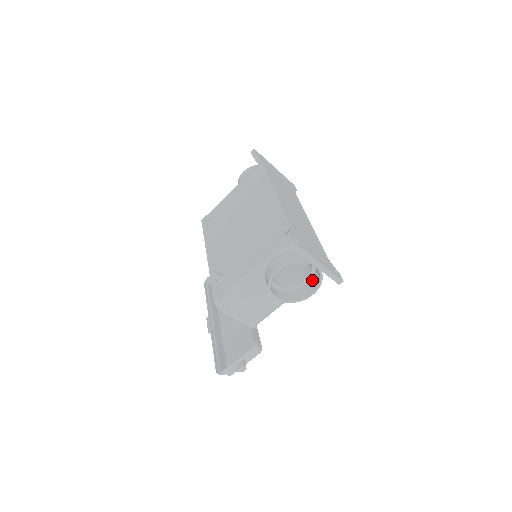
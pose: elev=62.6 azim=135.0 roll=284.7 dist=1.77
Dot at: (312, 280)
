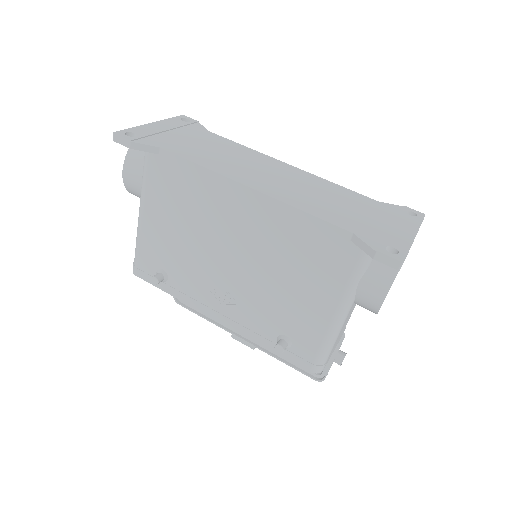
Dot at: occluded
